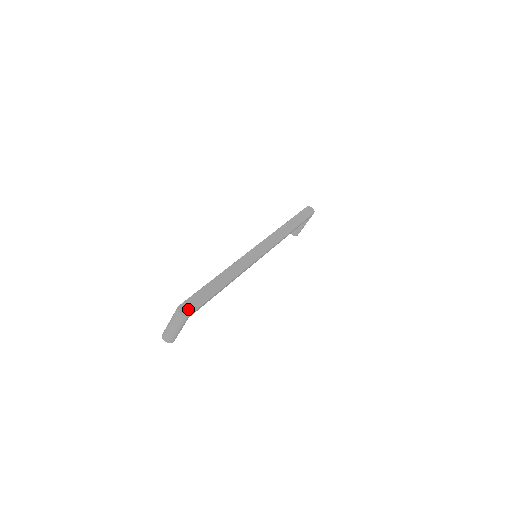
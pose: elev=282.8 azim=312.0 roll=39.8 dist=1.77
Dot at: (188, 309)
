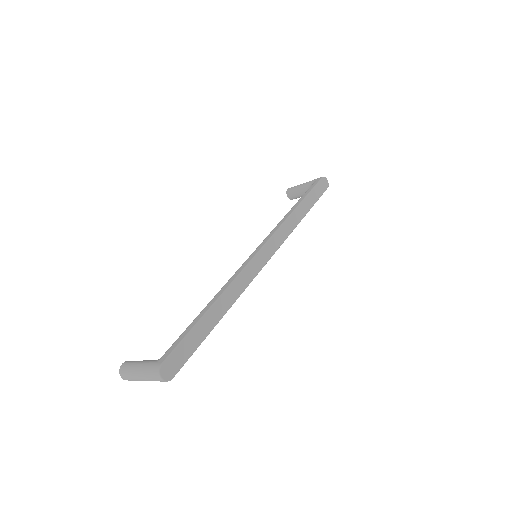
Dot at: (172, 368)
